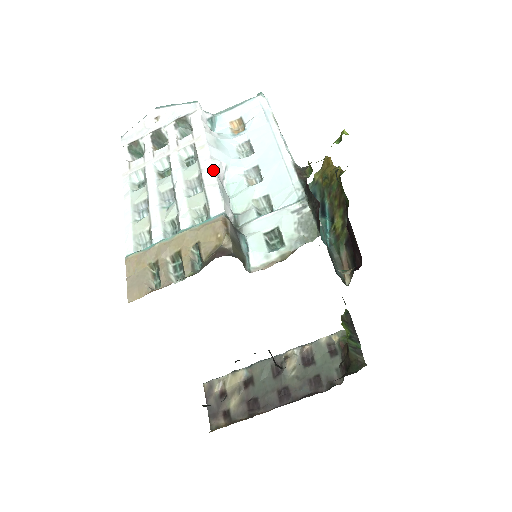
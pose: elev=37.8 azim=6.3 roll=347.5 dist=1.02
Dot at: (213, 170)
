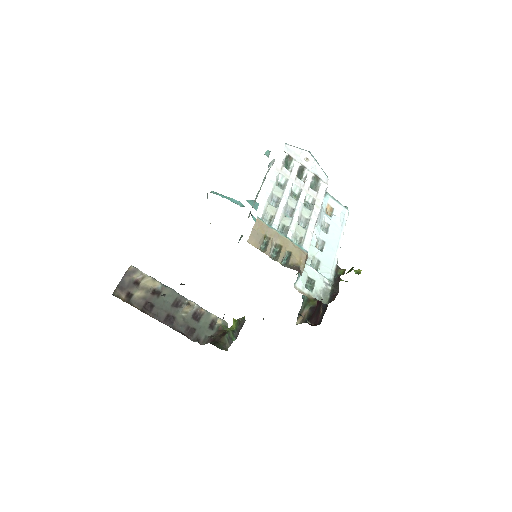
Dot at: occluded
